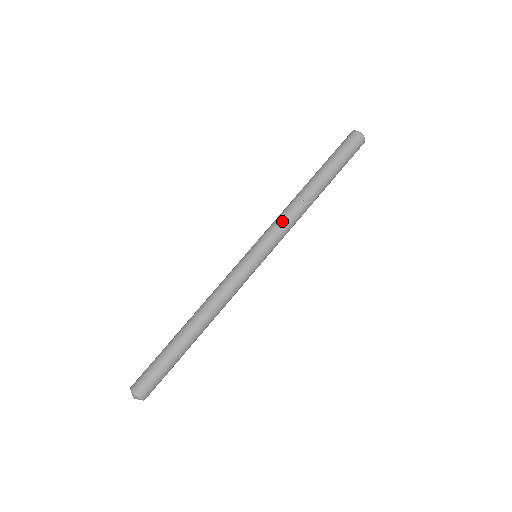
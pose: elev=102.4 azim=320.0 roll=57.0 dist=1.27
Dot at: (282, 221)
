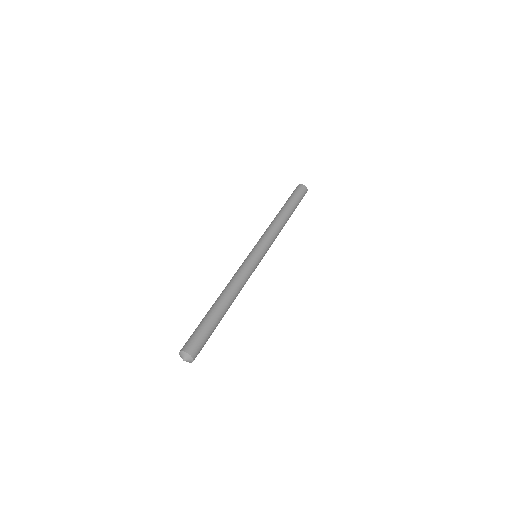
Dot at: (270, 232)
